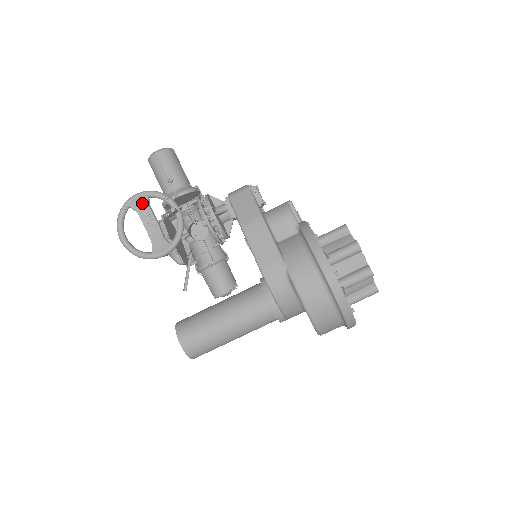
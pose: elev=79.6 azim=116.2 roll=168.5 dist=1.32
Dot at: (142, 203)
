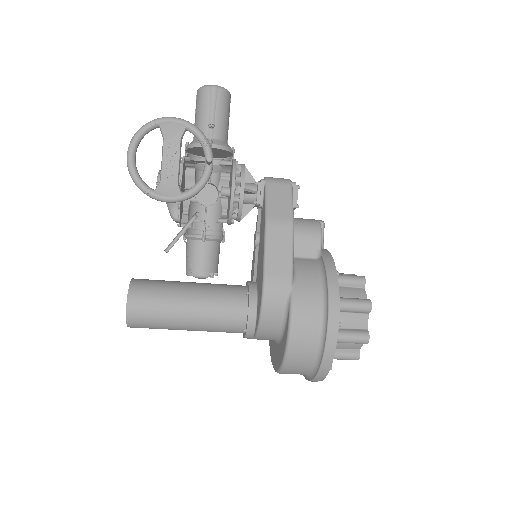
Dot at: (175, 131)
